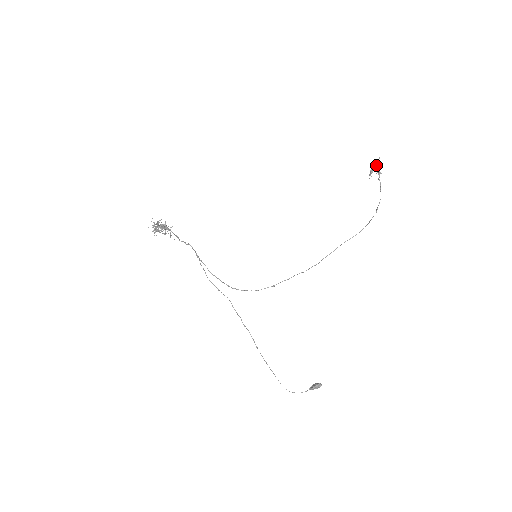
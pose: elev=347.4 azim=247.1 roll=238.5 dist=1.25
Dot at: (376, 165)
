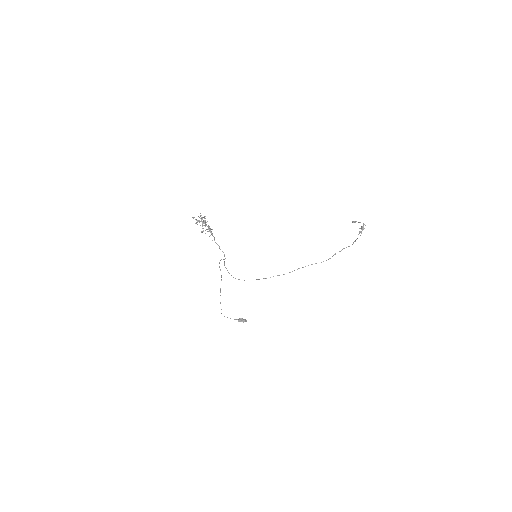
Dot at: (362, 227)
